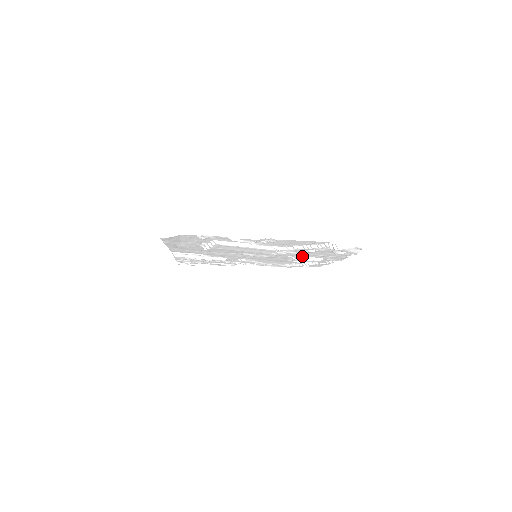
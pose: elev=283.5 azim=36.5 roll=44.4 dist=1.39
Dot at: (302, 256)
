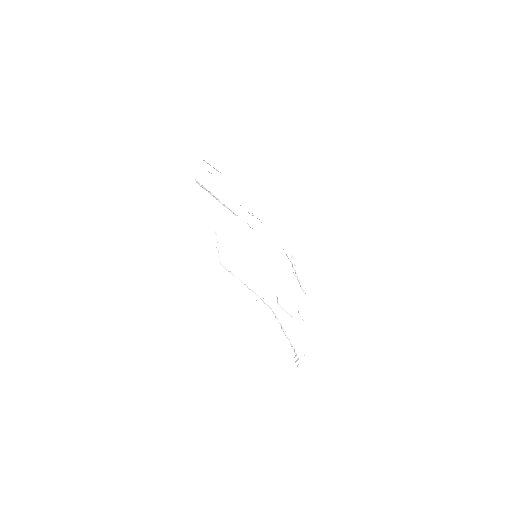
Dot at: occluded
